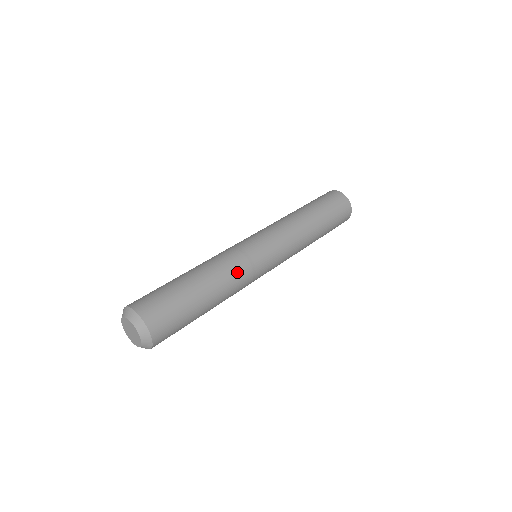
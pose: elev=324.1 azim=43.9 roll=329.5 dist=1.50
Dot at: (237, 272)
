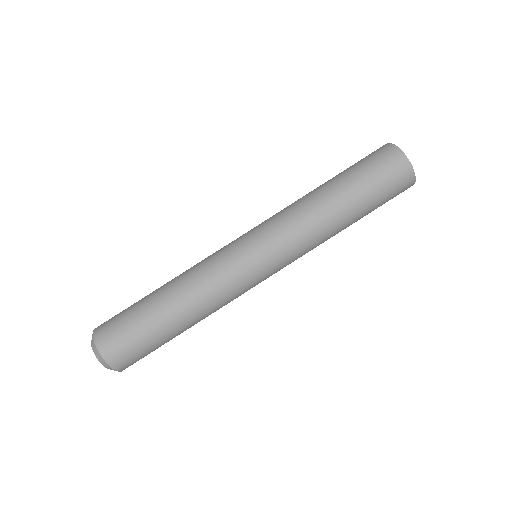
Dot at: (223, 303)
